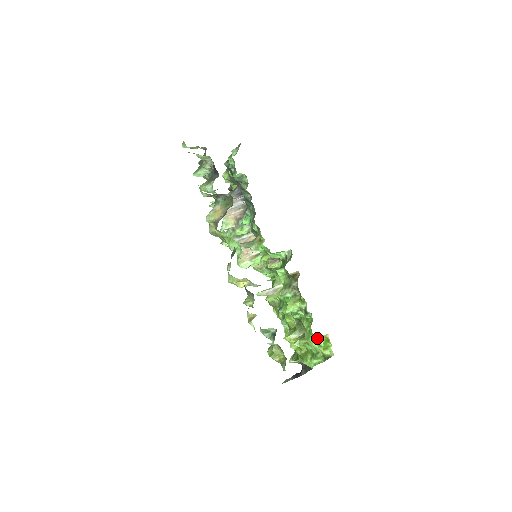
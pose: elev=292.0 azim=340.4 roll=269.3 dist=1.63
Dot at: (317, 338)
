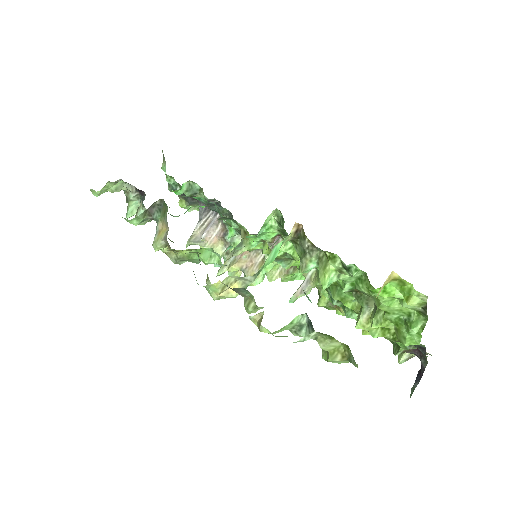
Dot at: (386, 291)
